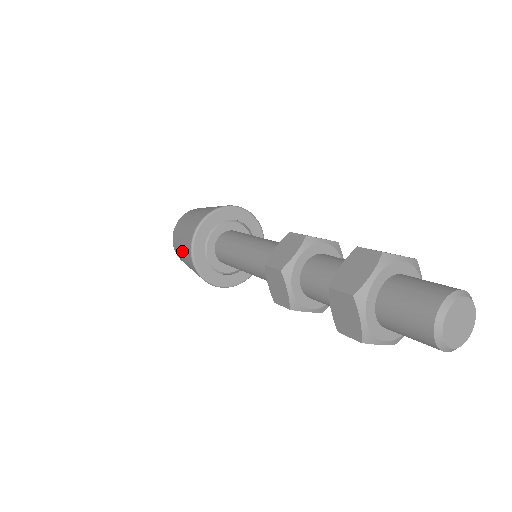
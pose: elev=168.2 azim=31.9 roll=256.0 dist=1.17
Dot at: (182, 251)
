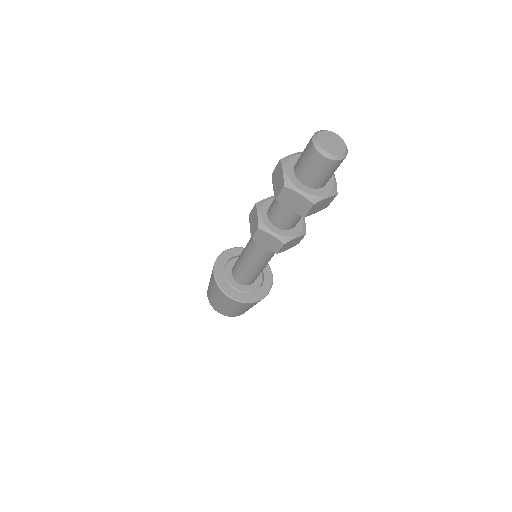
Dot at: (210, 279)
